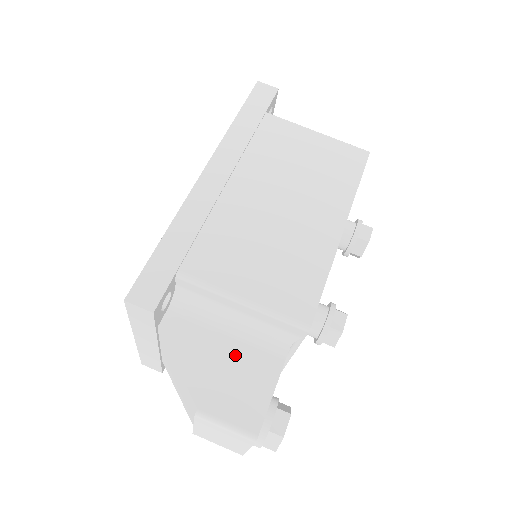
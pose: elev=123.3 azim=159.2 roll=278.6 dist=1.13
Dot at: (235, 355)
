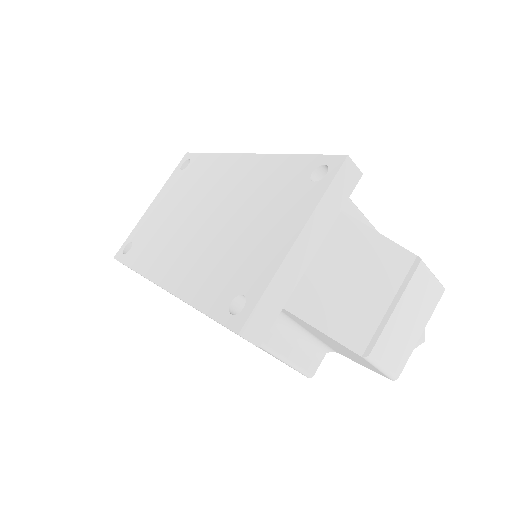
Dot at: occluded
